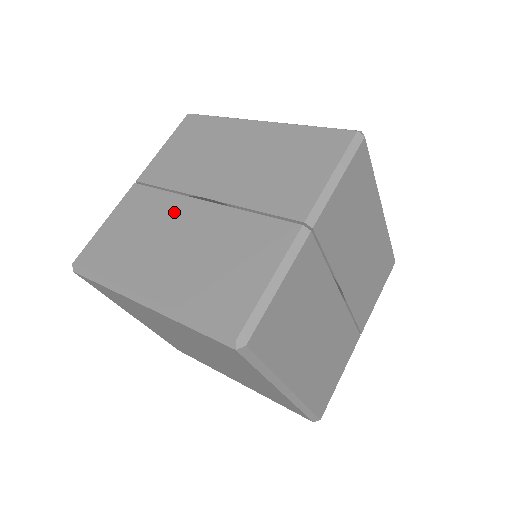
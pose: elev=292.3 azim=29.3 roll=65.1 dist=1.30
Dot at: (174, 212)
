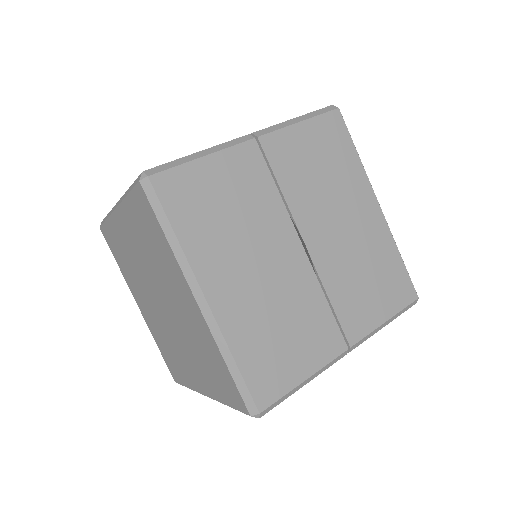
Dot at: occluded
